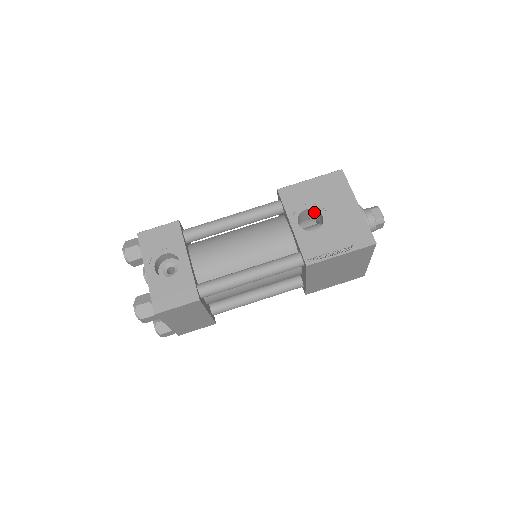
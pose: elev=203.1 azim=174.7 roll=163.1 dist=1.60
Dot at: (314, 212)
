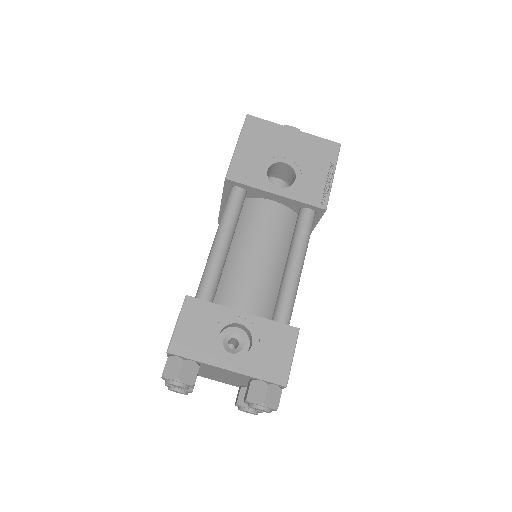
Dot at: (271, 168)
